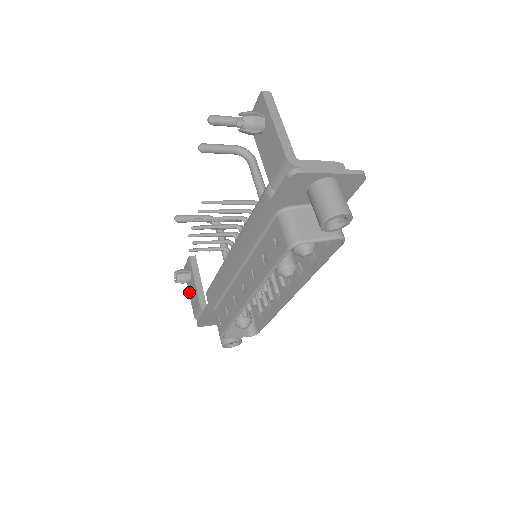
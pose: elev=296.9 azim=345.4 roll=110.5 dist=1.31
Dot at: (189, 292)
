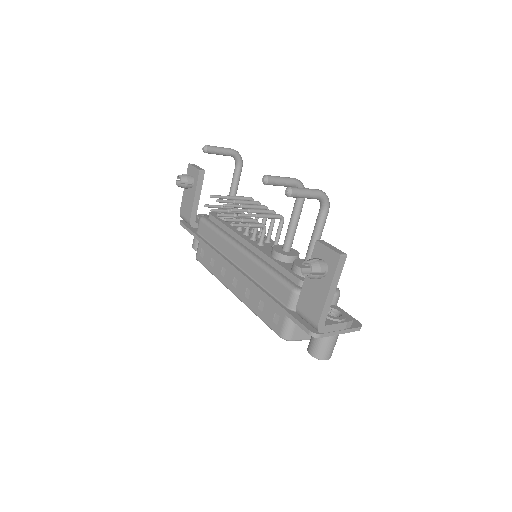
Dot at: (184, 190)
